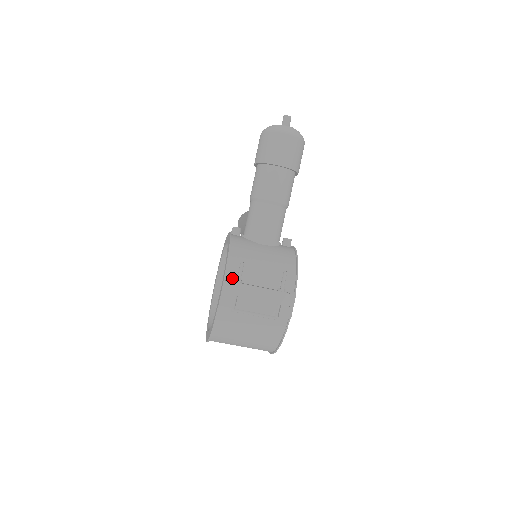
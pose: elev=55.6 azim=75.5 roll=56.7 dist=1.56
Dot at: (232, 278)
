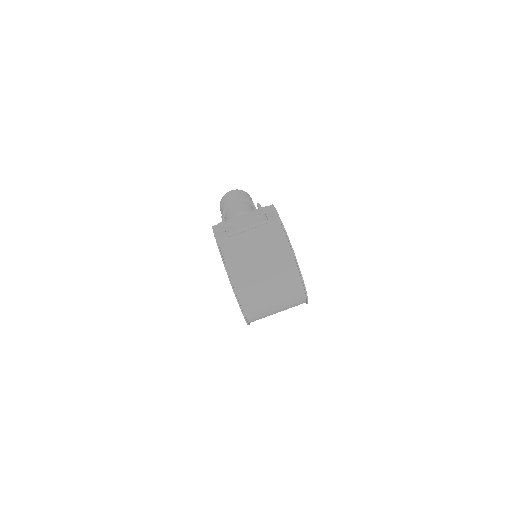
Dot at: occluded
